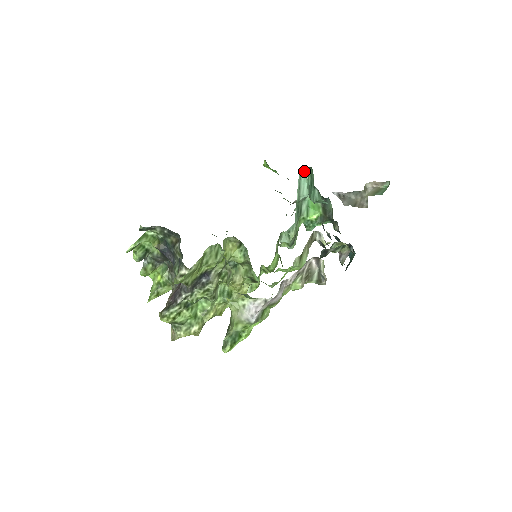
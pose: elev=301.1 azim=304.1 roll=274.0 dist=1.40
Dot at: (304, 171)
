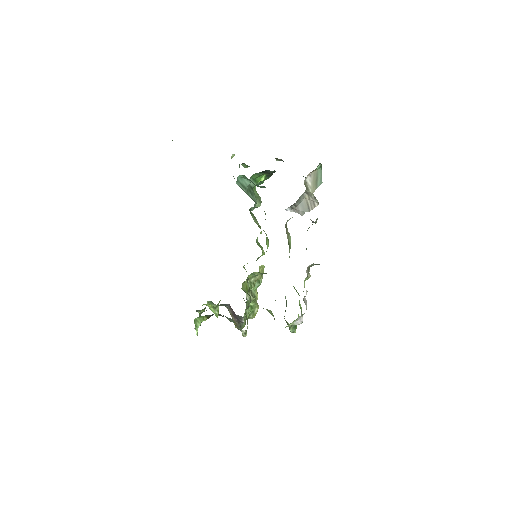
Dot at: occluded
